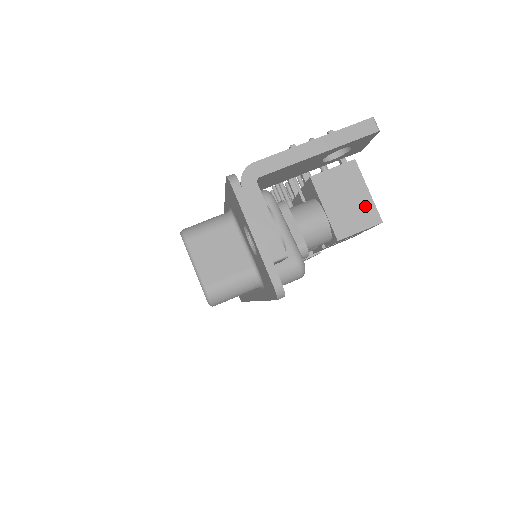
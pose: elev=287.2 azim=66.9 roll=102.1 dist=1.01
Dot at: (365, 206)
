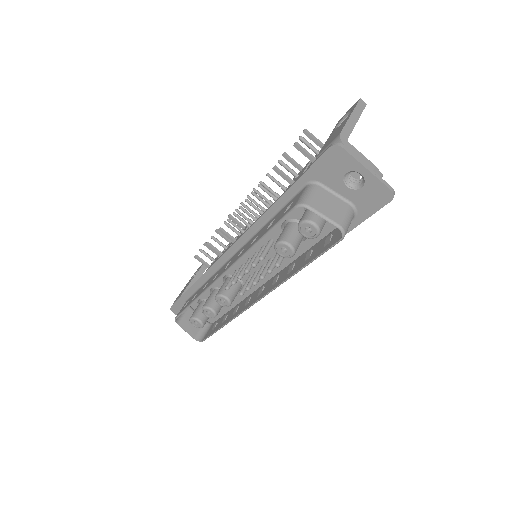
Dot at: occluded
